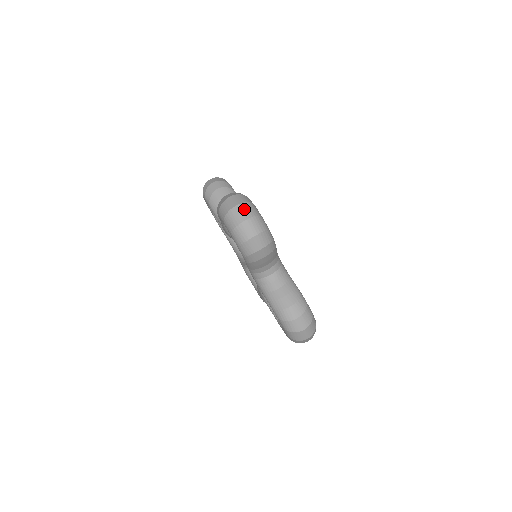
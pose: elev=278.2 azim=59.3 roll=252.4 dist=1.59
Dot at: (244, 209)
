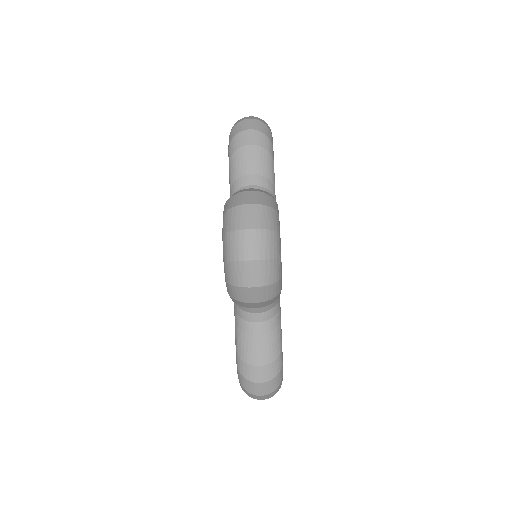
Dot at: (259, 241)
